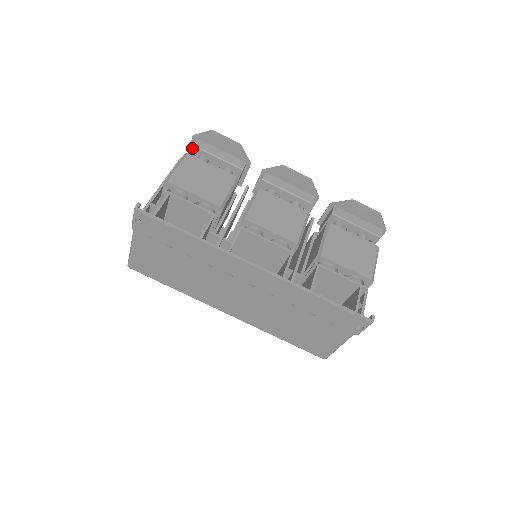
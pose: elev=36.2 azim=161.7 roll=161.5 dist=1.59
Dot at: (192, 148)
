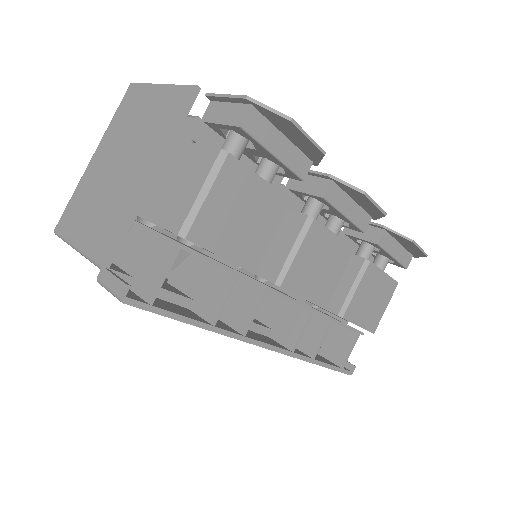
Dot at: (236, 127)
